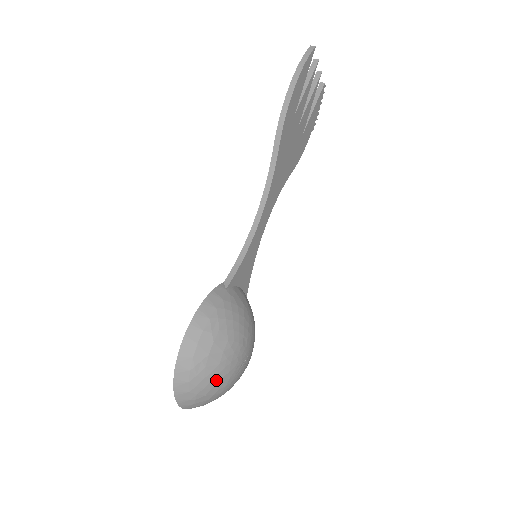
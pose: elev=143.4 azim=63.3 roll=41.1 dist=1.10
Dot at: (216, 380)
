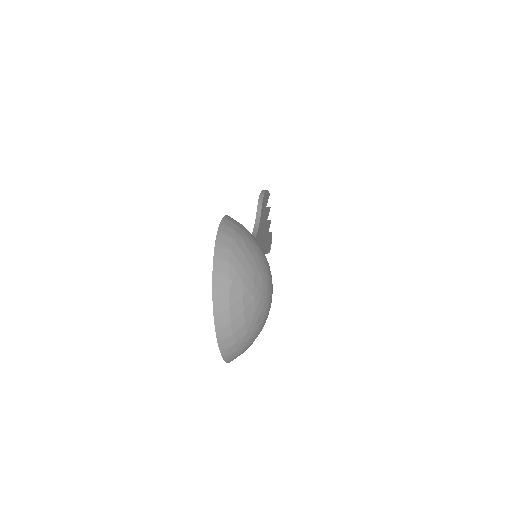
Dot at: (253, 267)
